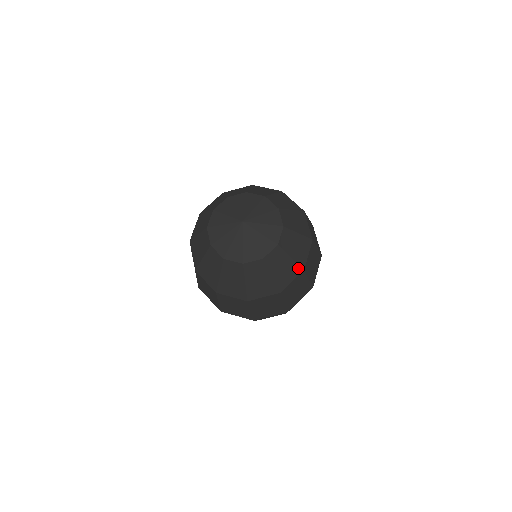
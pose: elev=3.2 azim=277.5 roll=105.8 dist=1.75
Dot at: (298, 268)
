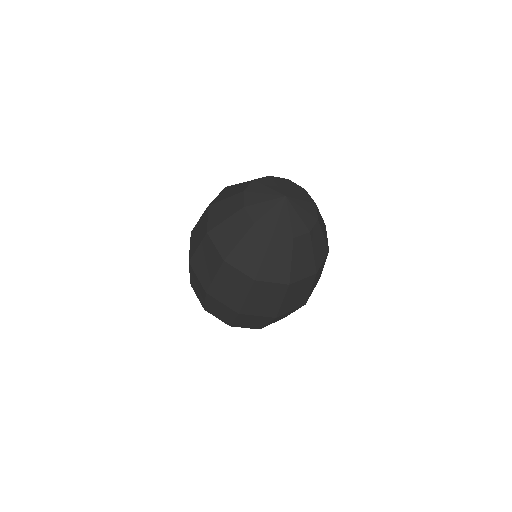
Dot at: (326, 248)
